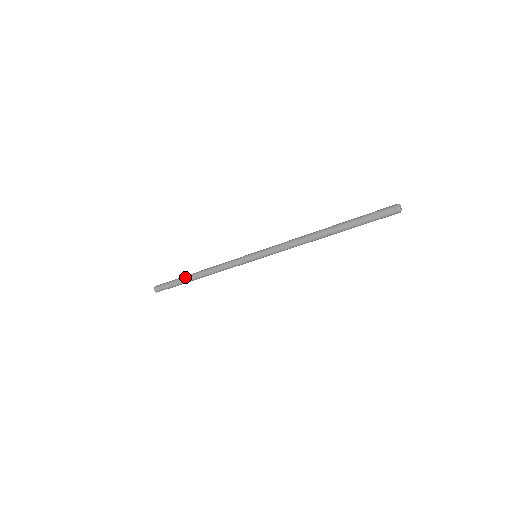
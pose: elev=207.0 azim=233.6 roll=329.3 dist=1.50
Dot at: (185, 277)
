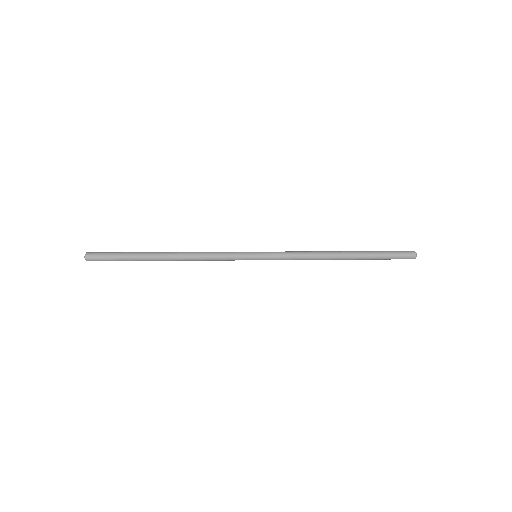
Dot at: (147, 253)
